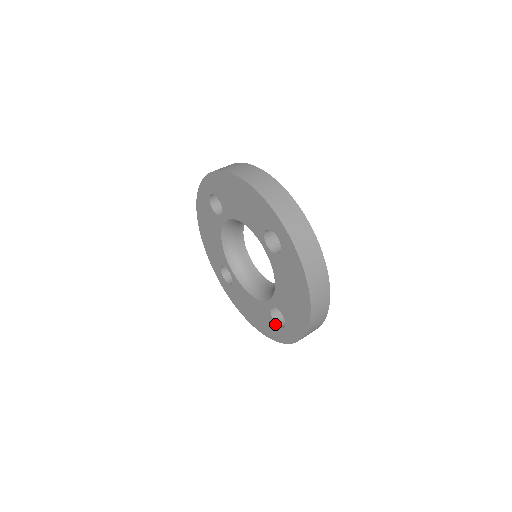
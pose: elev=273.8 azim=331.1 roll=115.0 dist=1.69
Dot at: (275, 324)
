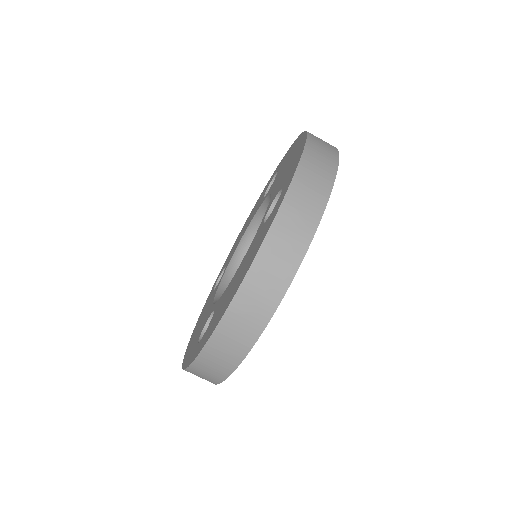
Dot at: (199, 338)
